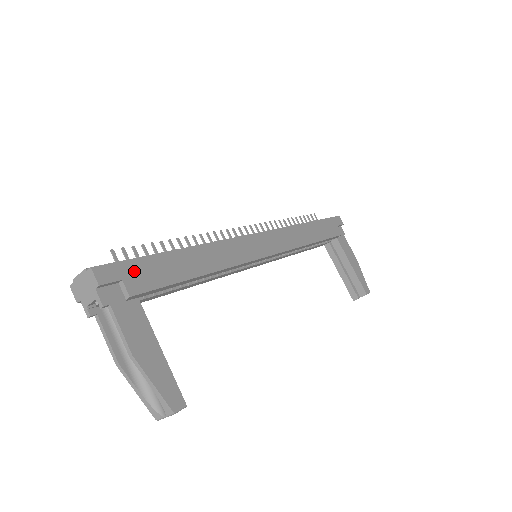
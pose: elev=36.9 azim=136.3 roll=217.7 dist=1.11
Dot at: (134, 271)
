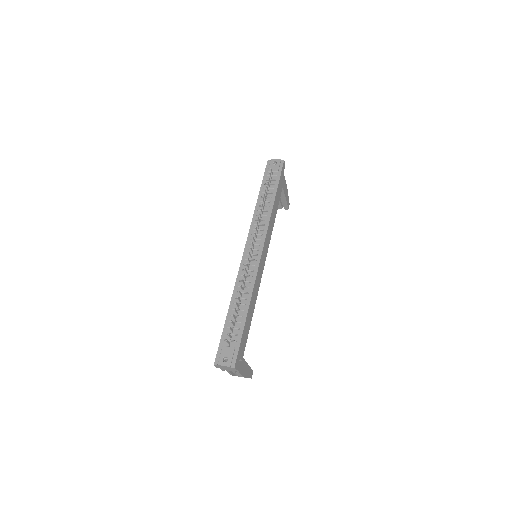
Dot at: (241, 349)
